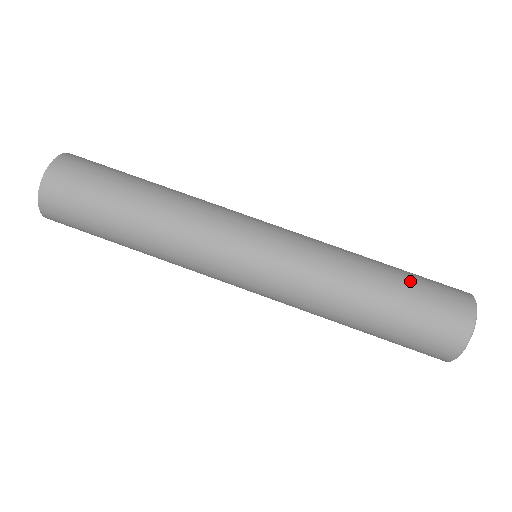
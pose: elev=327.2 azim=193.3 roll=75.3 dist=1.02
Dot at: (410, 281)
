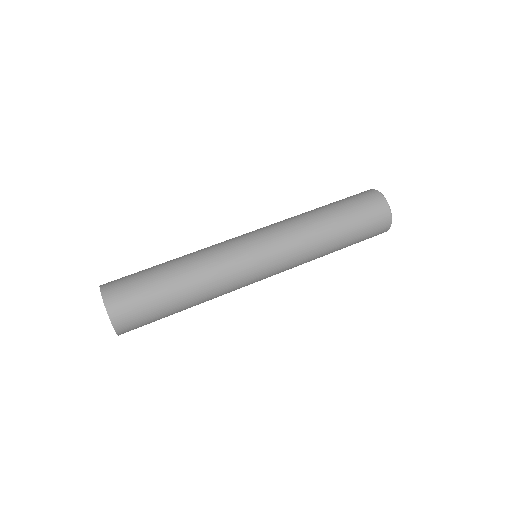
Dot at: (345, 207)
